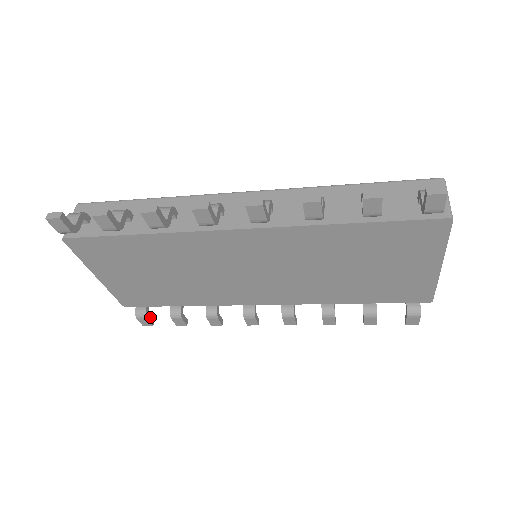
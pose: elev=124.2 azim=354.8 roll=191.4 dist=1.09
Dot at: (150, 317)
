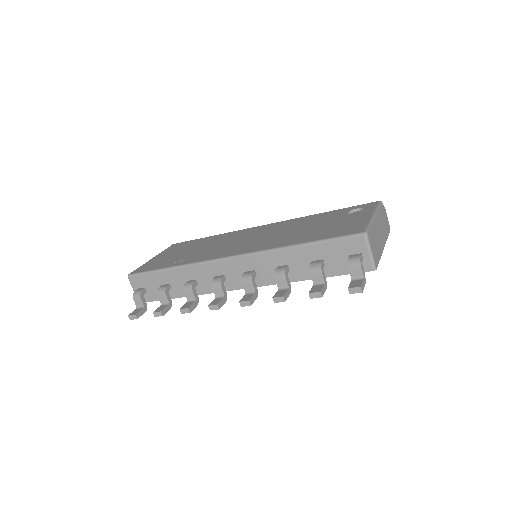
Dot at: occluded
